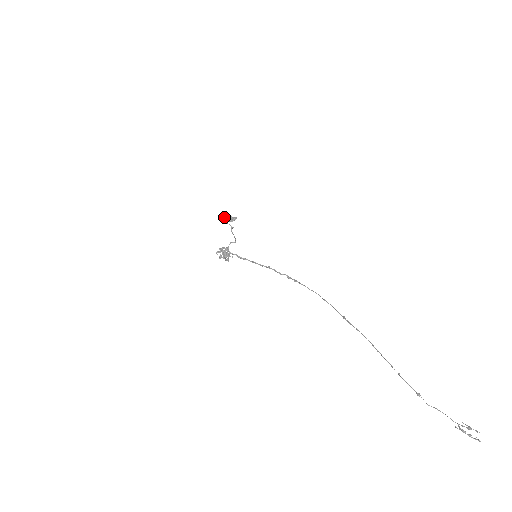
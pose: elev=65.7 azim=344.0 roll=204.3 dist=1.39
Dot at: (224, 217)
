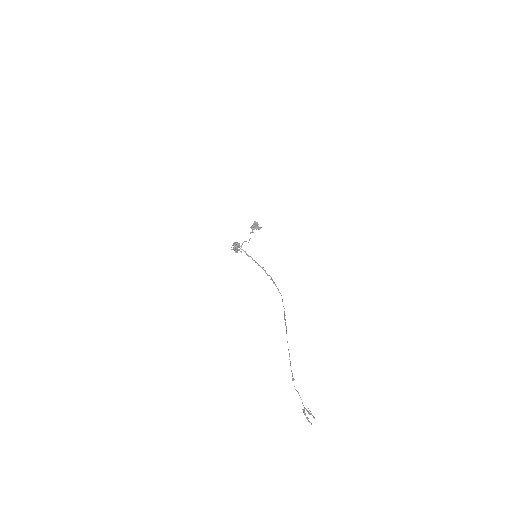
Dot at: occluded
